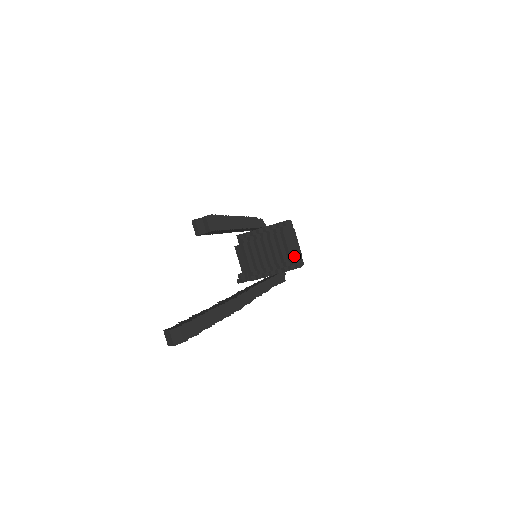
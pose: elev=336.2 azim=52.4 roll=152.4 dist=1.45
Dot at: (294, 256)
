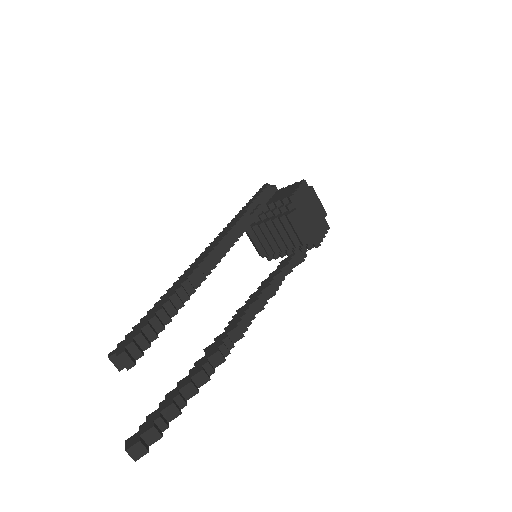
Dot at: (306, 239)
